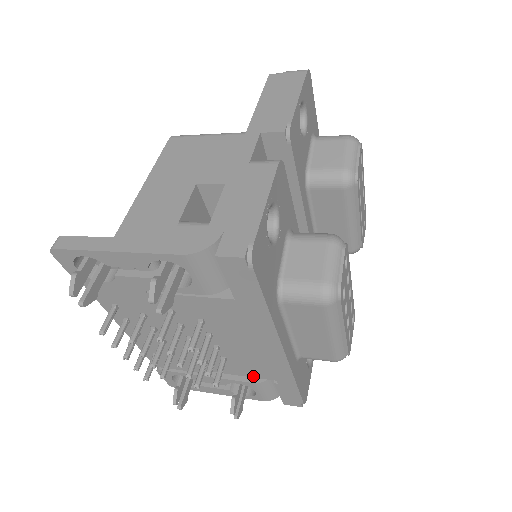
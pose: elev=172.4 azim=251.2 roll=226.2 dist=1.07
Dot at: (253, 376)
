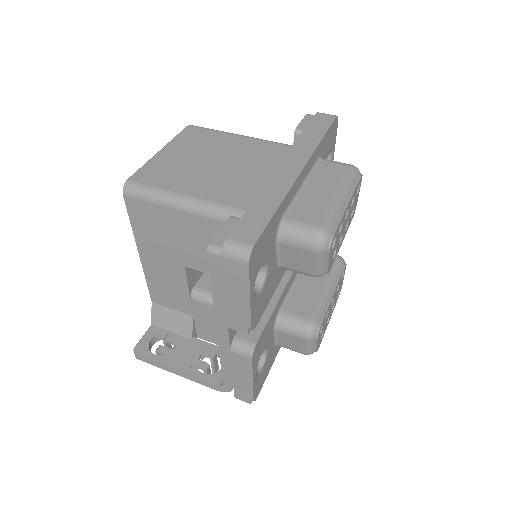
Dot at: occluded
